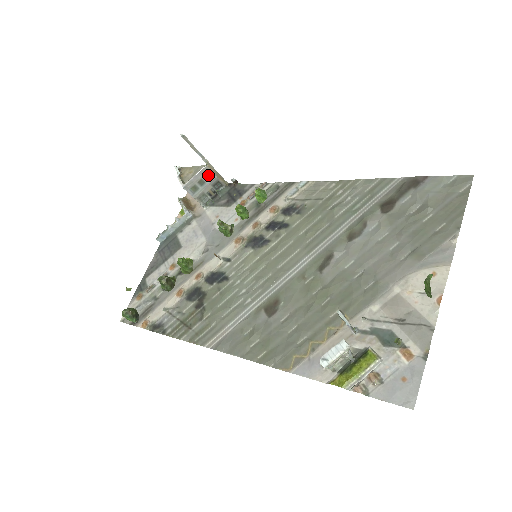
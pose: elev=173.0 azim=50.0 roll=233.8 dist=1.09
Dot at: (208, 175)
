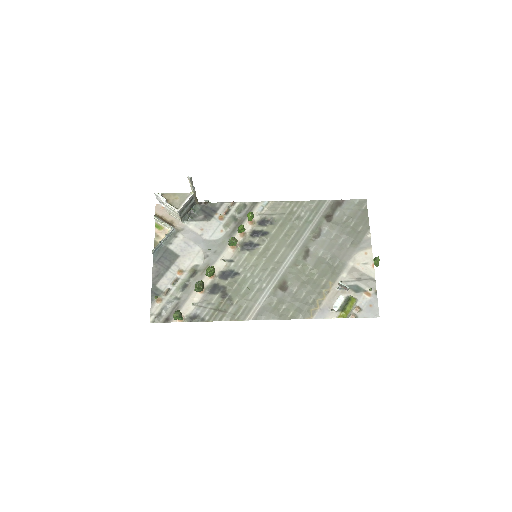
Dot at: (191, 200)
